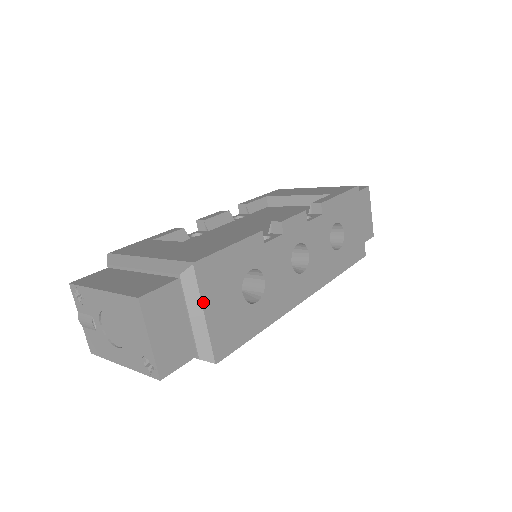
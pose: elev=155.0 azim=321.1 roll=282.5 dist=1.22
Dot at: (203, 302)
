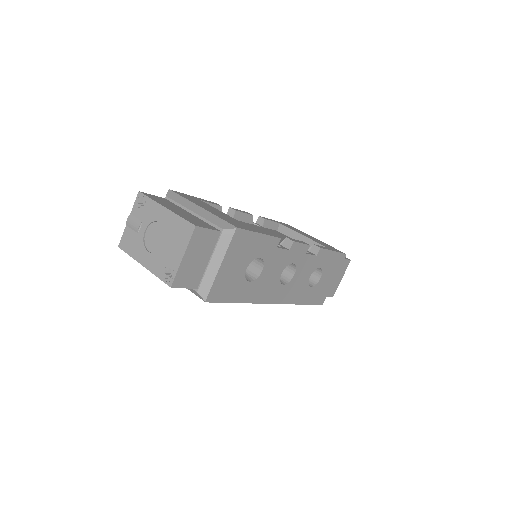
Dot at: (225, 256)
